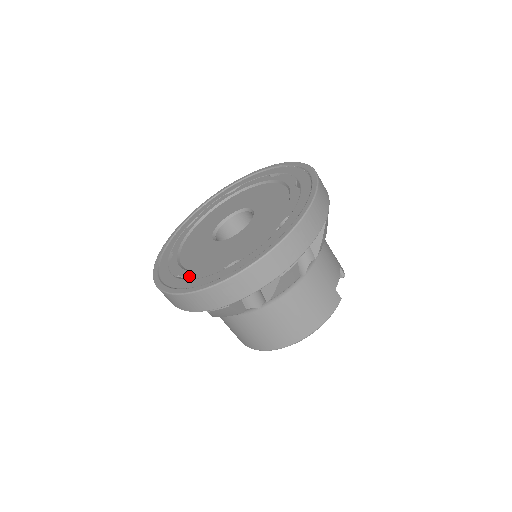
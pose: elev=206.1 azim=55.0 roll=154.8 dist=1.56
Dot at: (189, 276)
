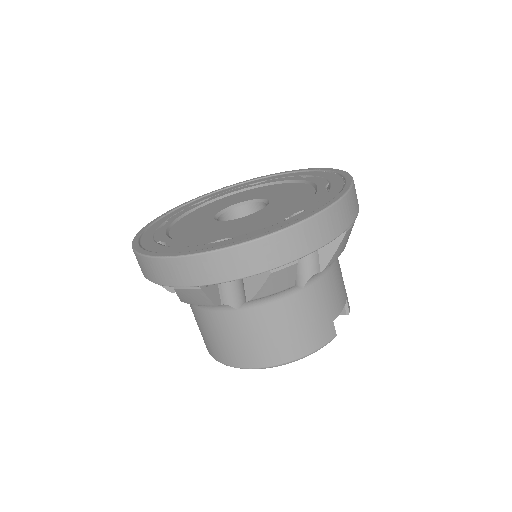
Dot at: (170, 243)
